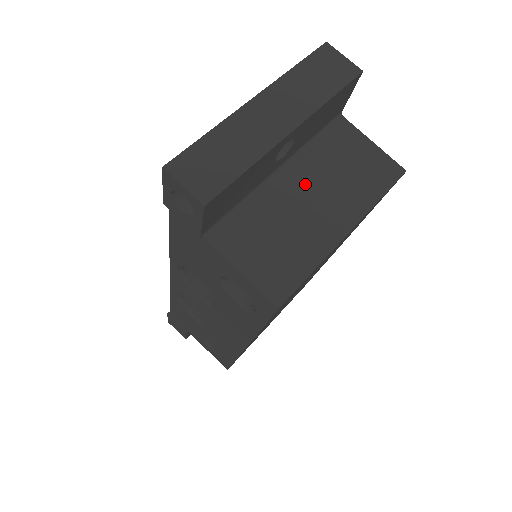
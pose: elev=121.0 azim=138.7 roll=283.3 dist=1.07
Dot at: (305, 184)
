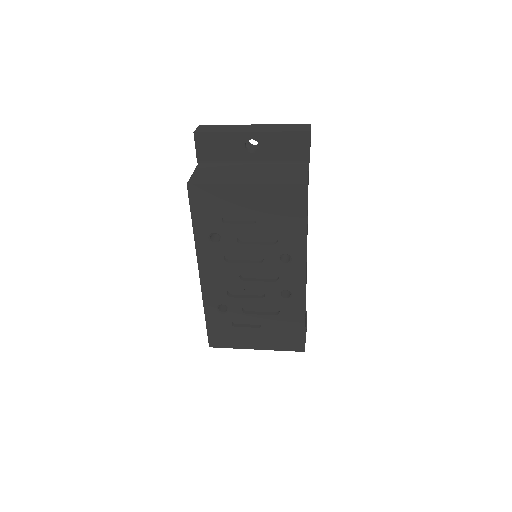
Dot at: (255, 169)
